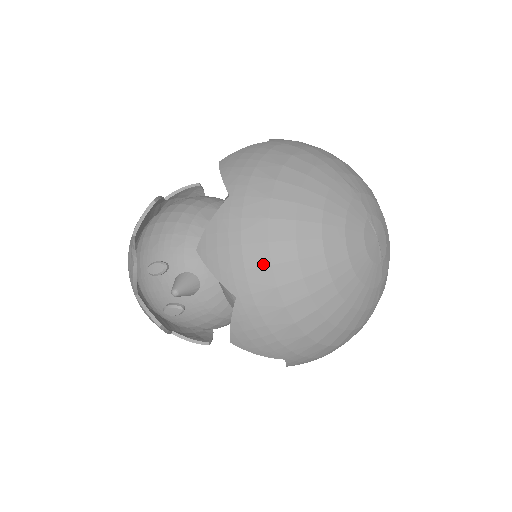
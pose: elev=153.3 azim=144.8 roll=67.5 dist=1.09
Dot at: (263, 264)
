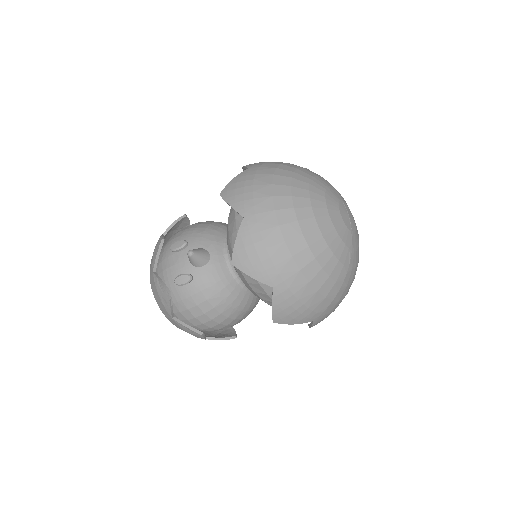
Dot at: (267, 195)
